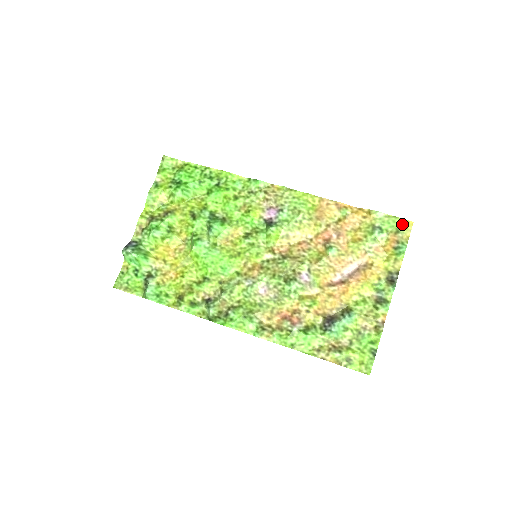
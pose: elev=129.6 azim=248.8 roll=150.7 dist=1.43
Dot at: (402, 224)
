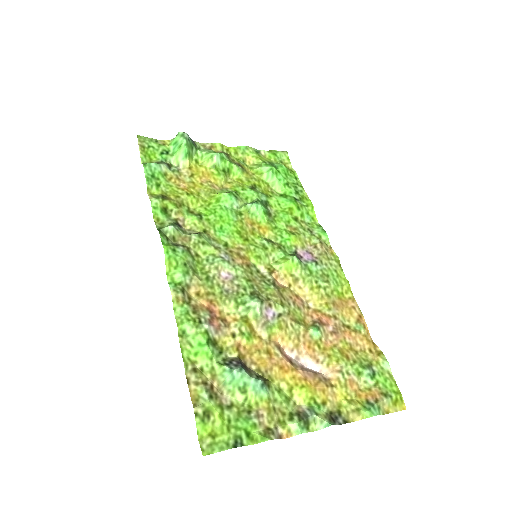
Dot at: (396, 396)
